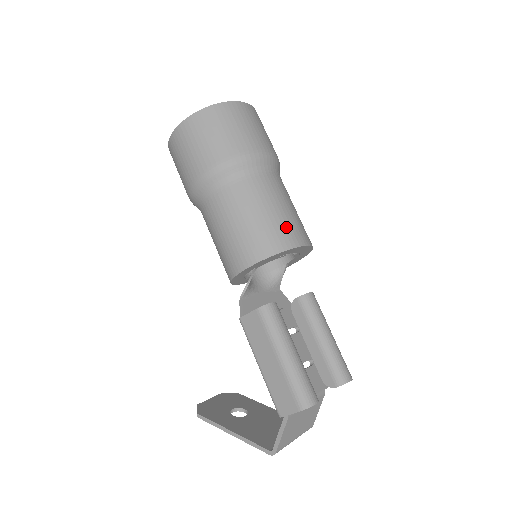
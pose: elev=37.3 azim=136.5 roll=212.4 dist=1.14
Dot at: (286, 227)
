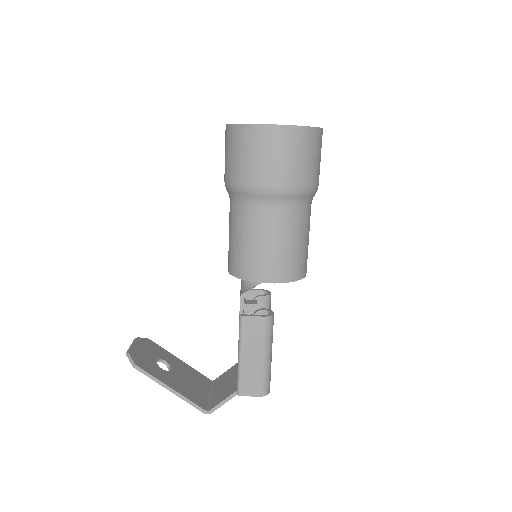
Dot at: occluded
